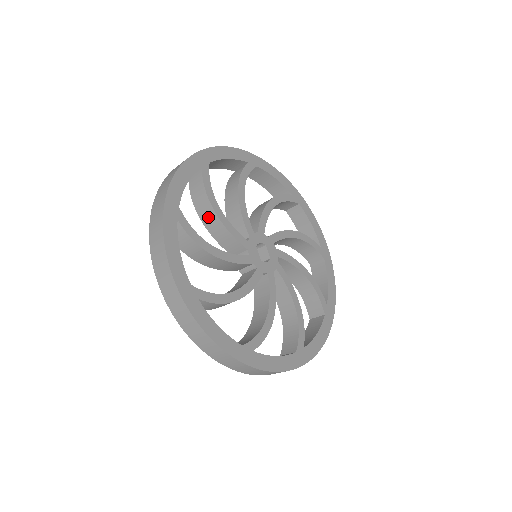
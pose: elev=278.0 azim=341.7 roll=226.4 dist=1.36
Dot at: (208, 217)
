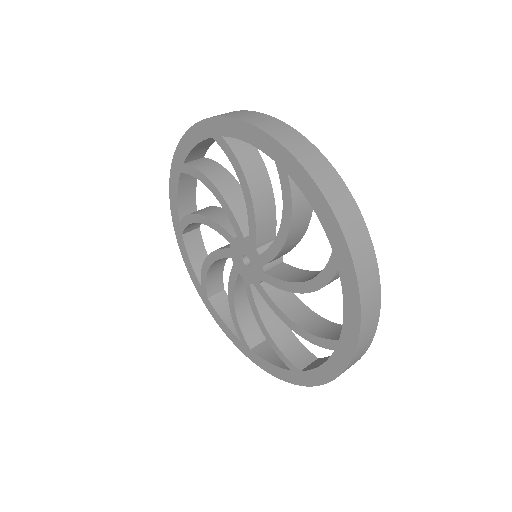
Dot at: (226, 183)
